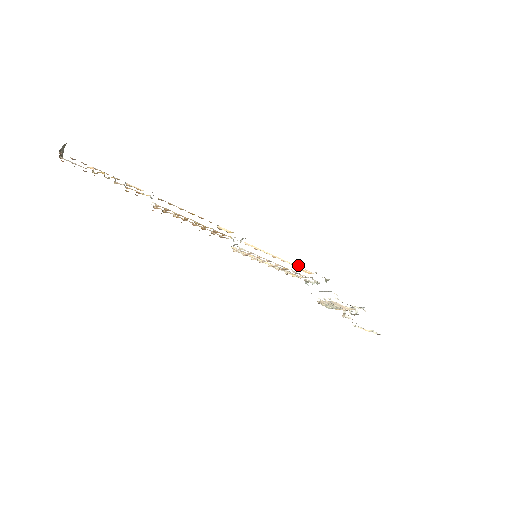
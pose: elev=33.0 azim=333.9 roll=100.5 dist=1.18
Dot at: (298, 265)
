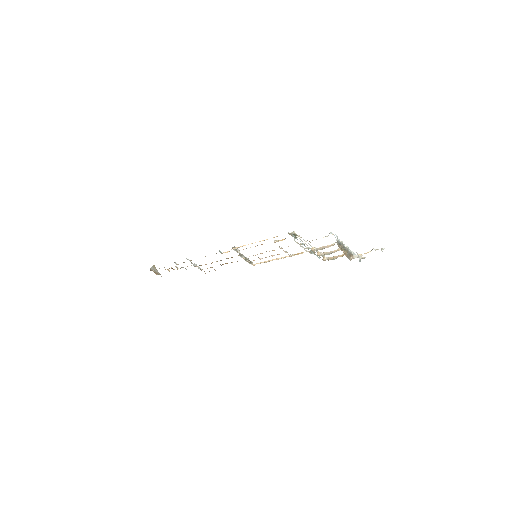
Dot at: occluded
